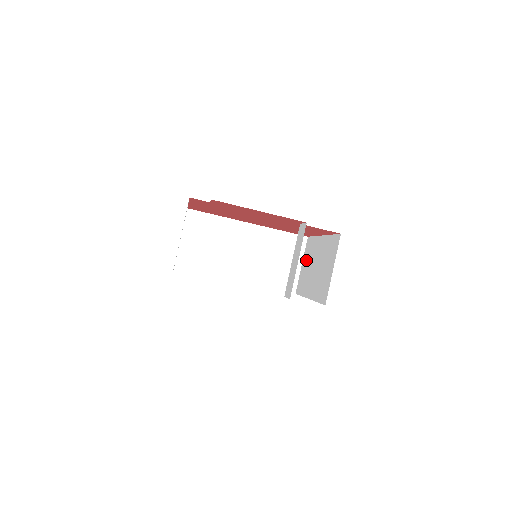
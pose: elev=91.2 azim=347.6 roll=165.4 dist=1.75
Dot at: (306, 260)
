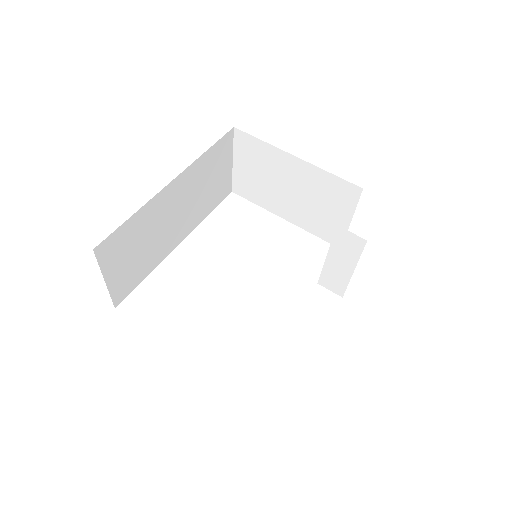
Dot at: (248, 164)
